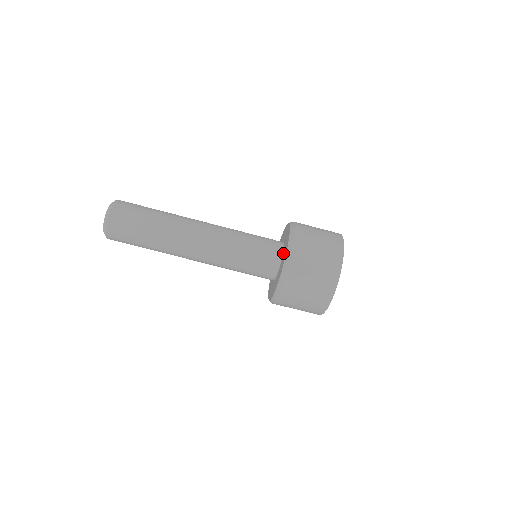
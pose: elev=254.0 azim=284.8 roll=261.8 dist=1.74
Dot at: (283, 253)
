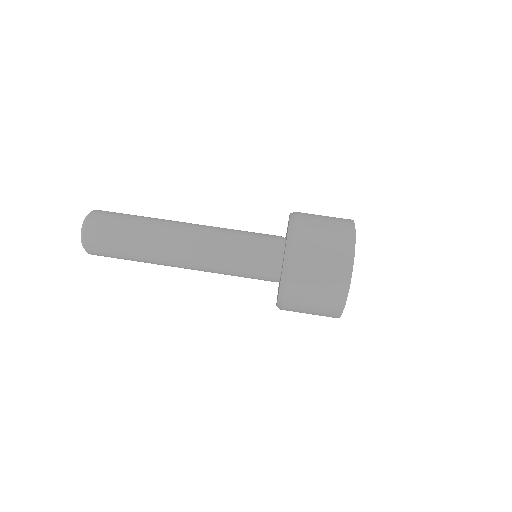
Dot at: occluded
